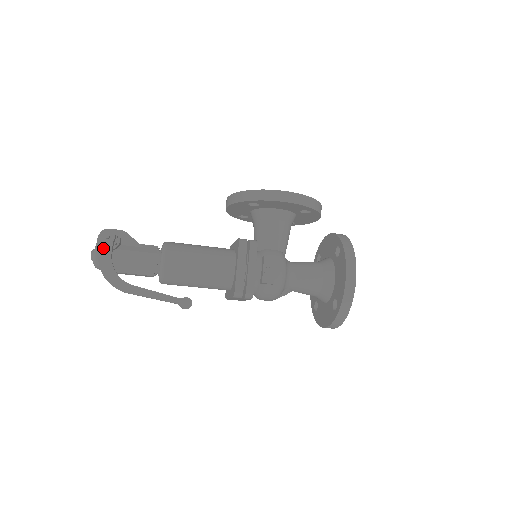
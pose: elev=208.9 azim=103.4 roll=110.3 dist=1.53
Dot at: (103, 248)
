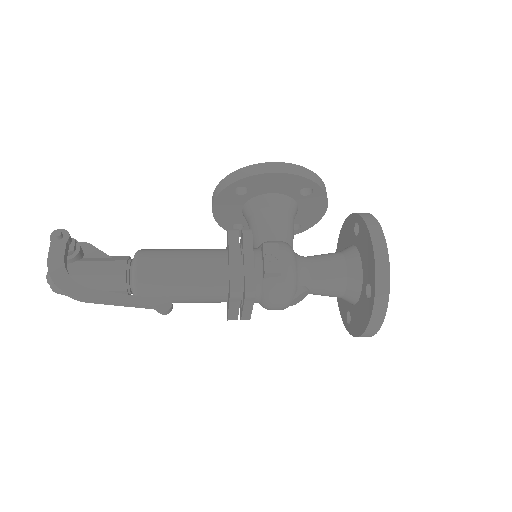
Dot at: (54, 250)
